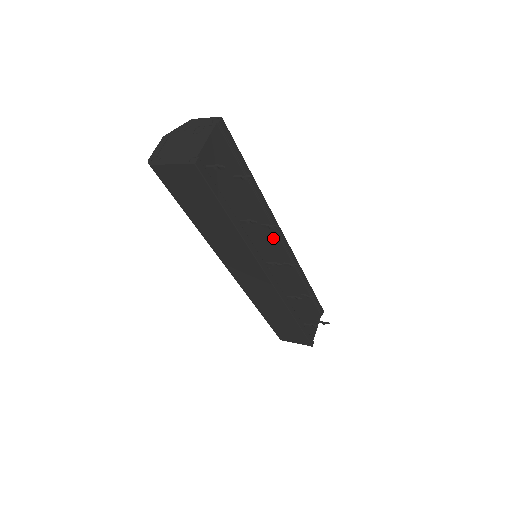
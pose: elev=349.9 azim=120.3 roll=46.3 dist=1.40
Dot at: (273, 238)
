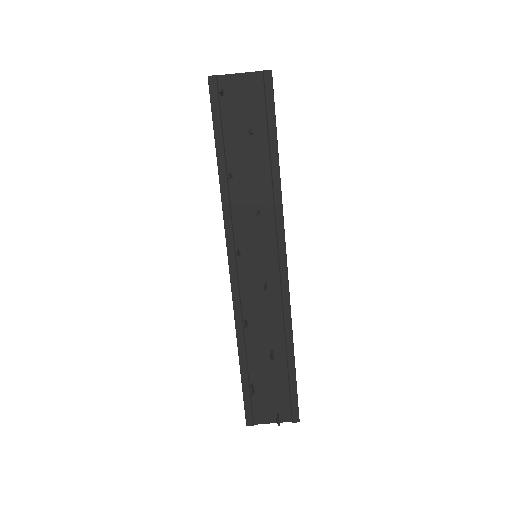
Dot at: (268, 242)
